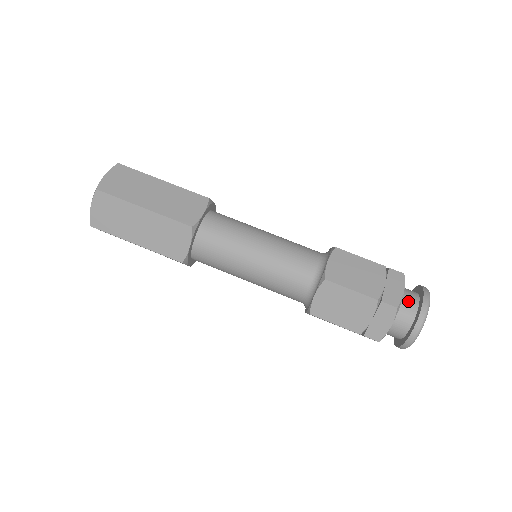
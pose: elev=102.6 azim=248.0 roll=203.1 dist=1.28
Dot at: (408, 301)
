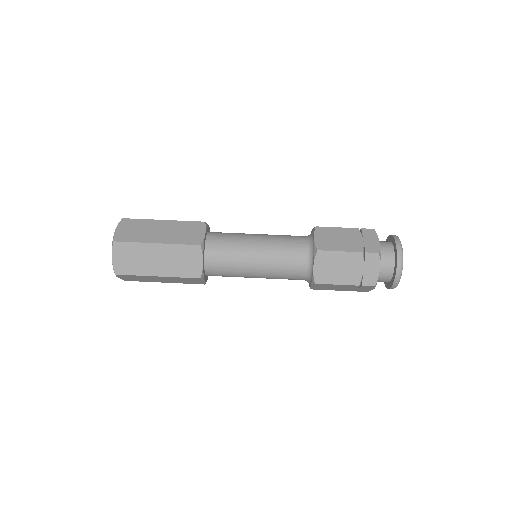
Dot at: (385, 248)
